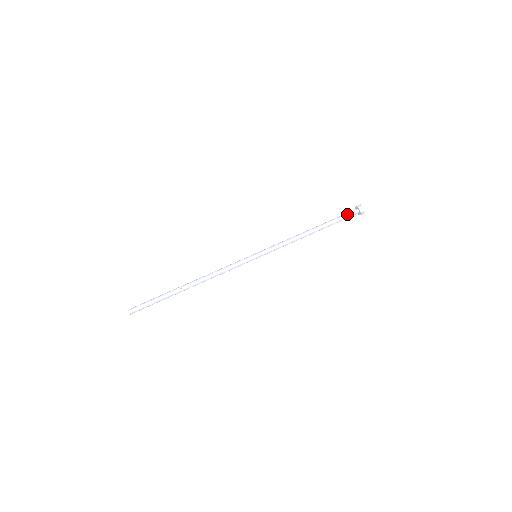
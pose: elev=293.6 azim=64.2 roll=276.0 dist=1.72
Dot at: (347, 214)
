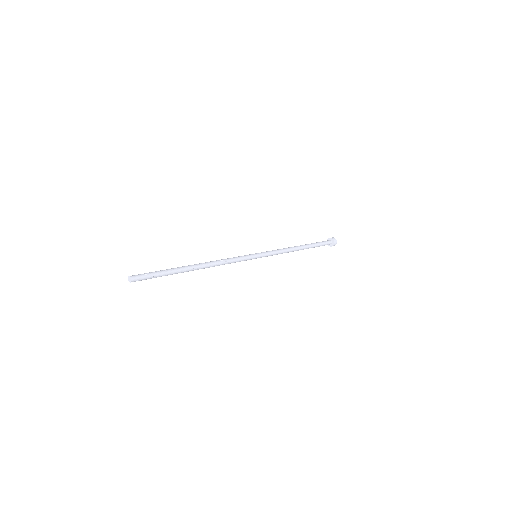
Dot at: (325, 242)
